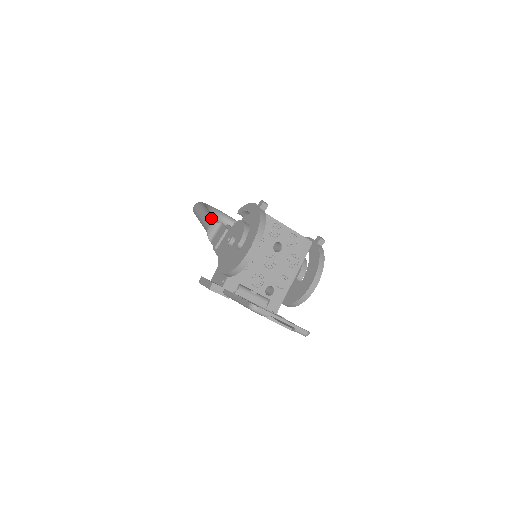
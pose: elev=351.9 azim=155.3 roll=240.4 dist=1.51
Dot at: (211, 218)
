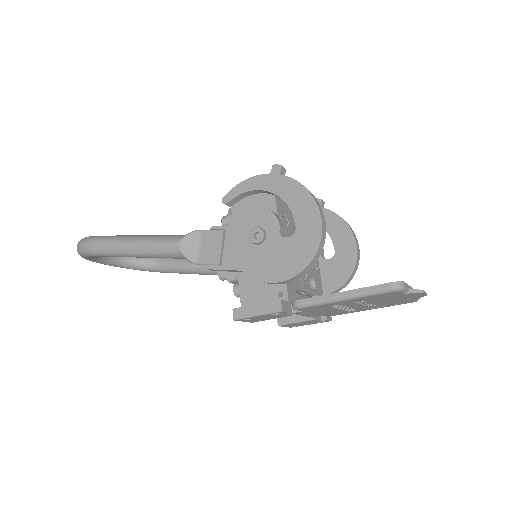
Dot at: (162, 235)
